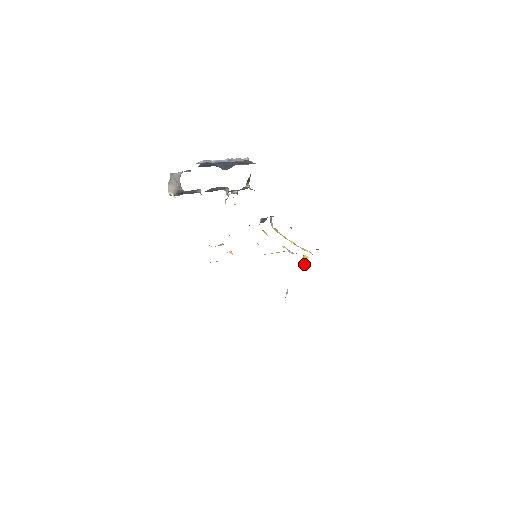
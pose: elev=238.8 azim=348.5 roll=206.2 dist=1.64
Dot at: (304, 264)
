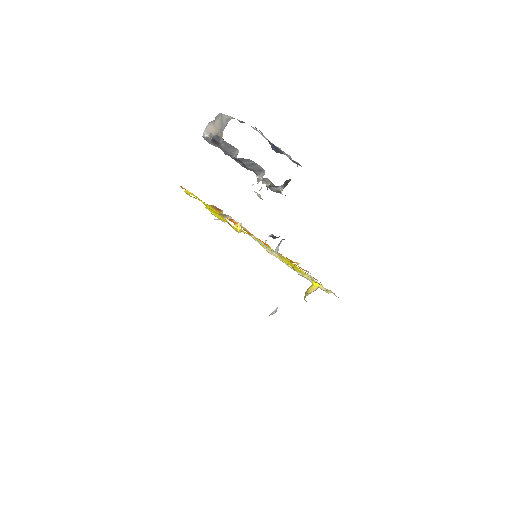
Dot at: (309, 292)
